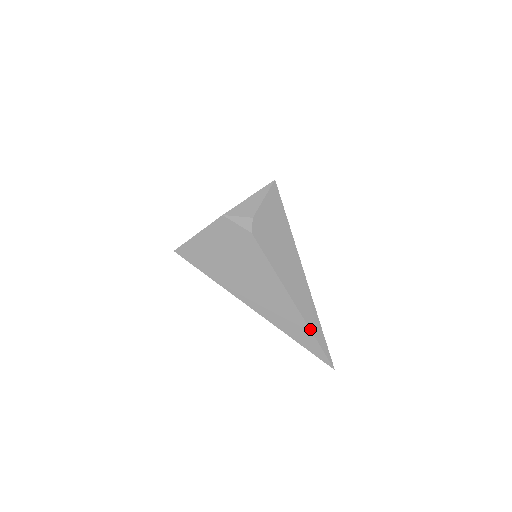
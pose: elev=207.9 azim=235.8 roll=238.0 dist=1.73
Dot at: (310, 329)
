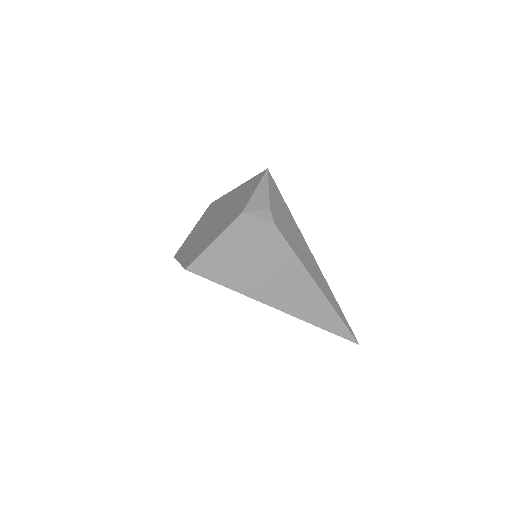
Dot at: (336, 311)
